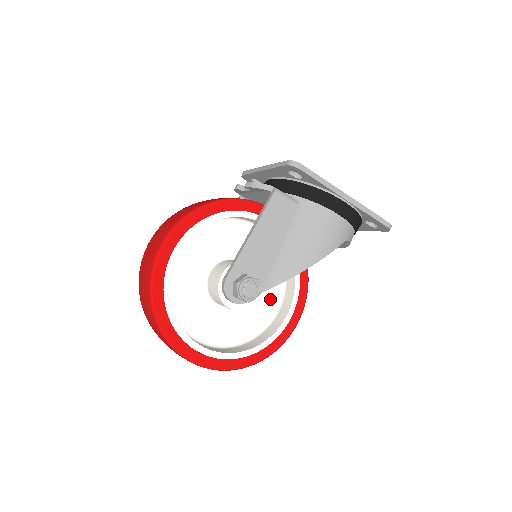
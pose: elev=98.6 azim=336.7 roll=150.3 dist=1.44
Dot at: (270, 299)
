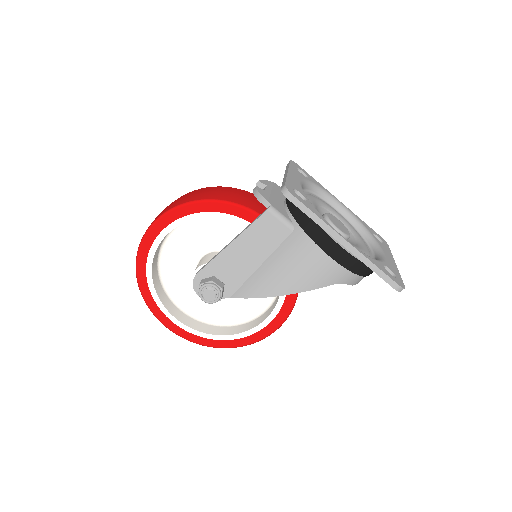
Dot at: (260, 299)
